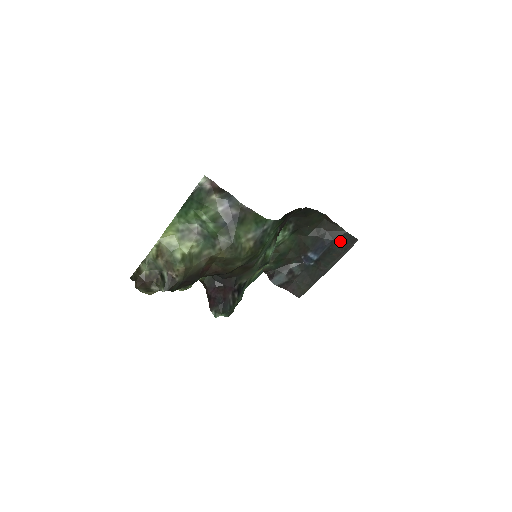
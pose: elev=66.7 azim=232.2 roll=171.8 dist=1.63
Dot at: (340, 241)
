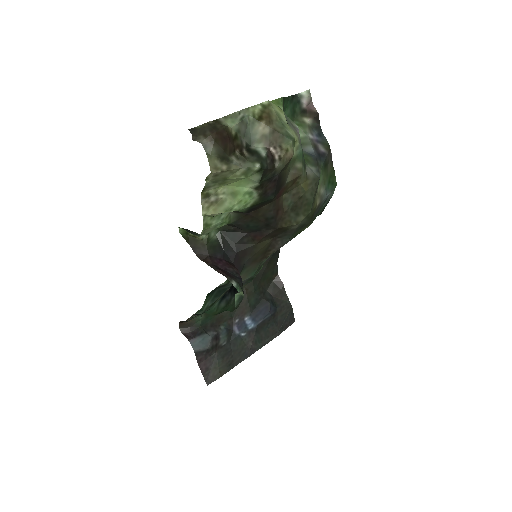
Dot at: (282, 314)
